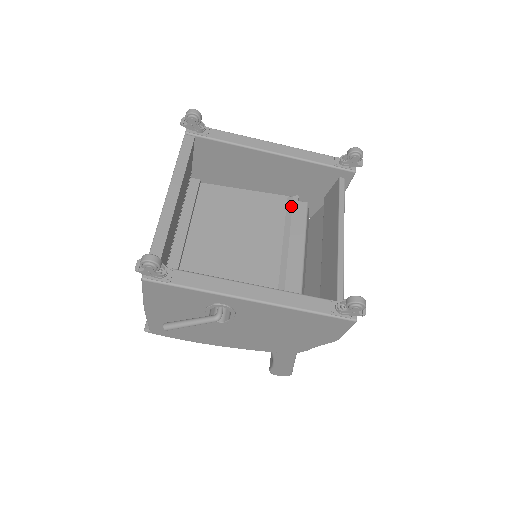
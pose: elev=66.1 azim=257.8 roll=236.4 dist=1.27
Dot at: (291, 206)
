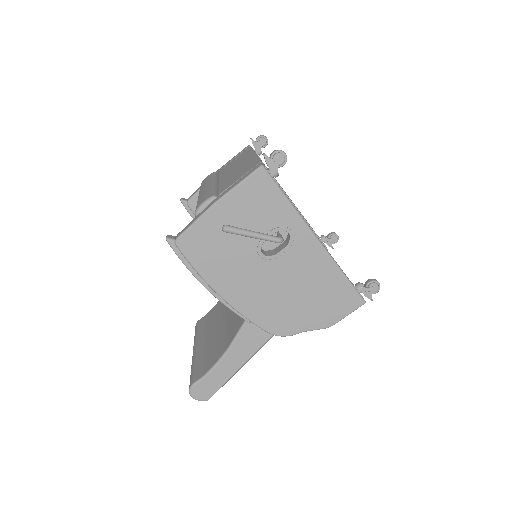
Dot at: occluded
